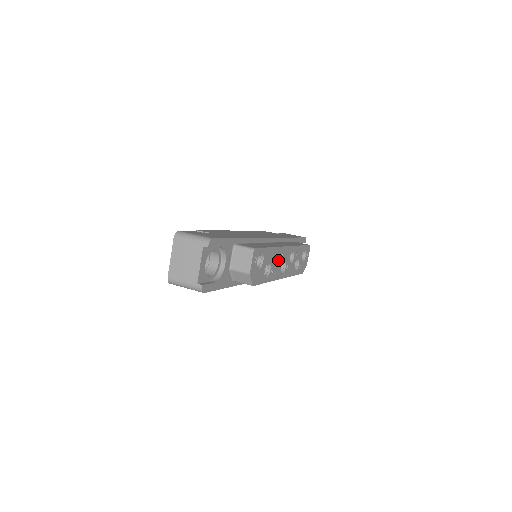
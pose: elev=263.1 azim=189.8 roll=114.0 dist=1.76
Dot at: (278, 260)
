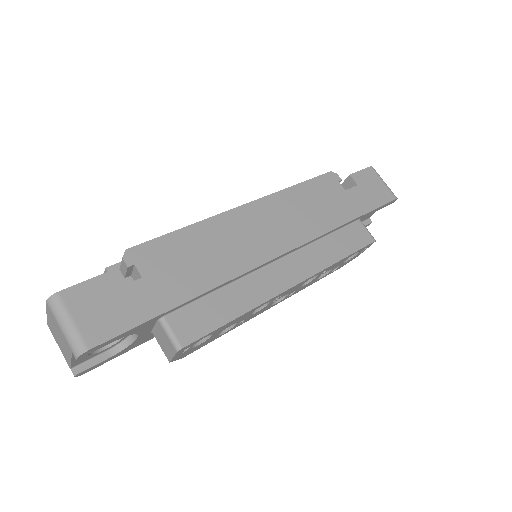
Dot at: occluded
